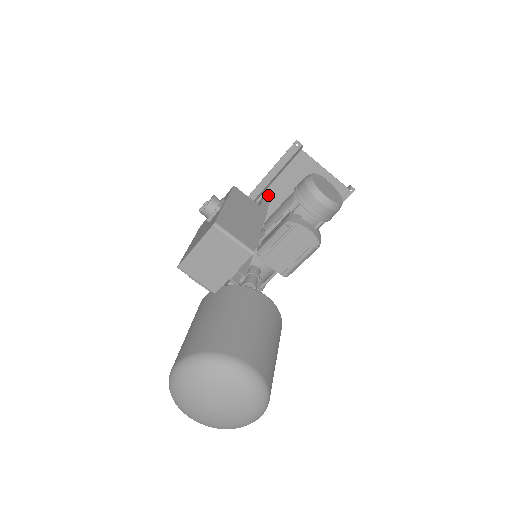
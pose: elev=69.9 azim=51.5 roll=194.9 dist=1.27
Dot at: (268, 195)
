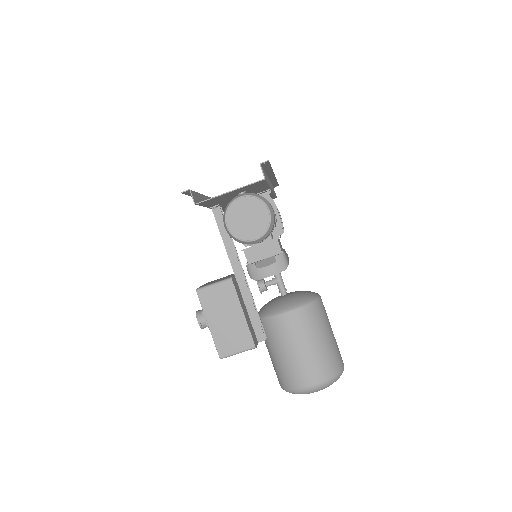
Dot at: (214, 209)
